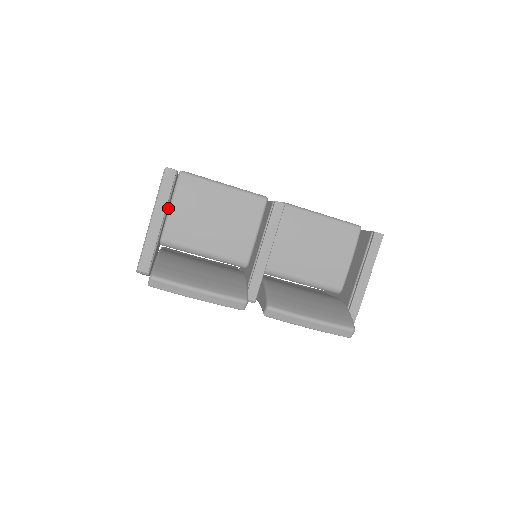
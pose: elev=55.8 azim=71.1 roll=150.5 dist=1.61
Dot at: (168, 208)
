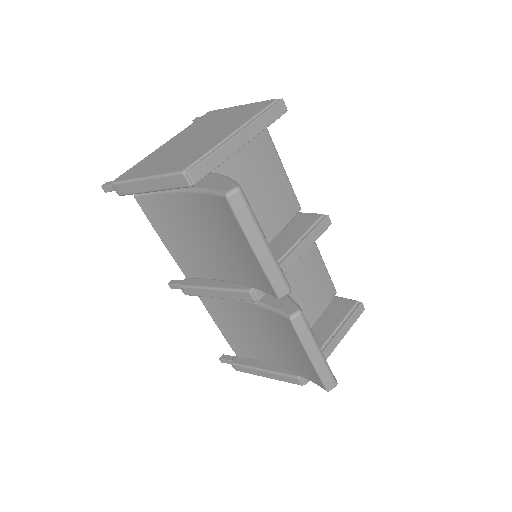
Dot at: occluded
